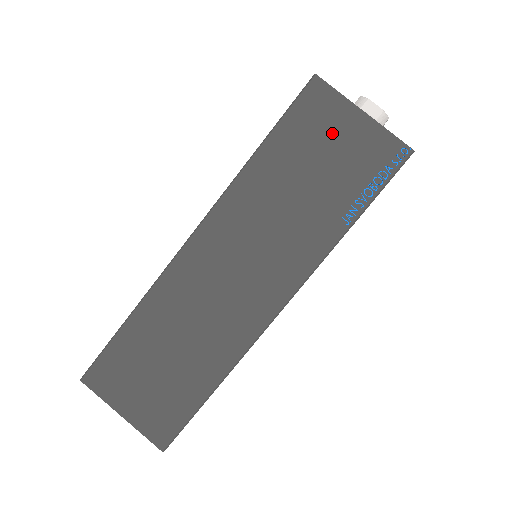
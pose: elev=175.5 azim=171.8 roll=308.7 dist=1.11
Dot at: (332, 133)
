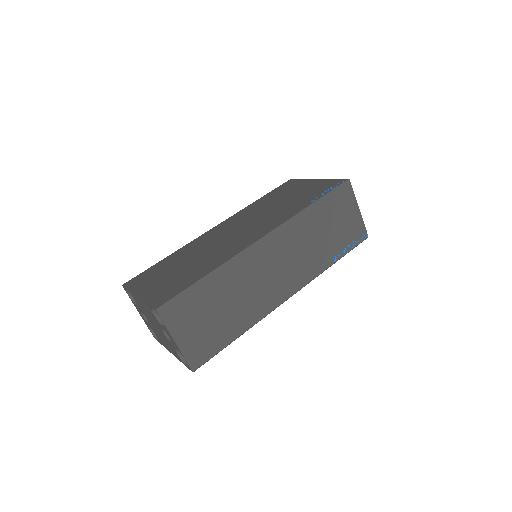
Dot at: (345, 212)
